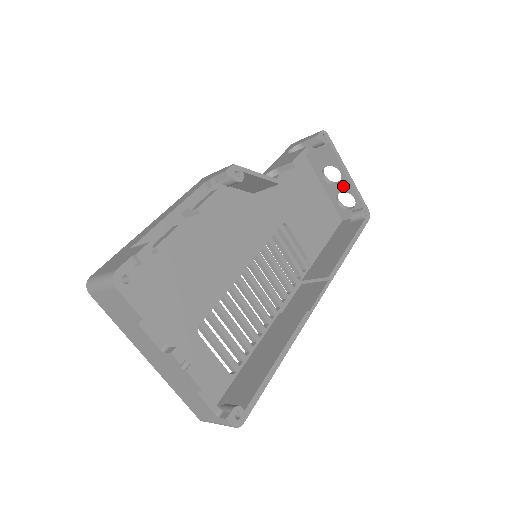
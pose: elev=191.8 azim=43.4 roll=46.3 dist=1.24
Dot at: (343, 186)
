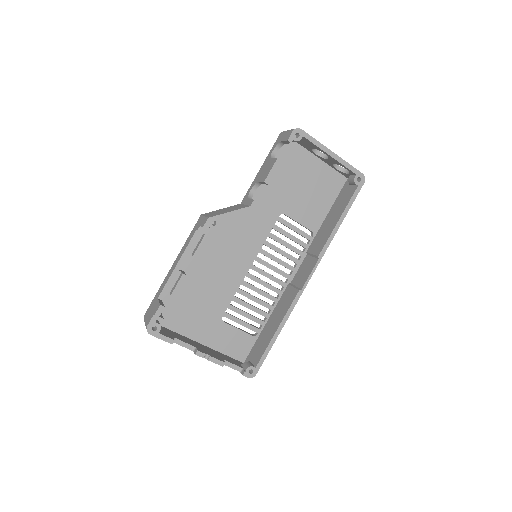
Dot at: (333, 161)
